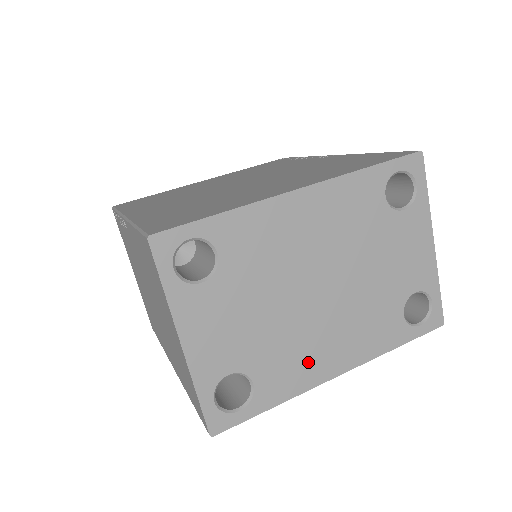
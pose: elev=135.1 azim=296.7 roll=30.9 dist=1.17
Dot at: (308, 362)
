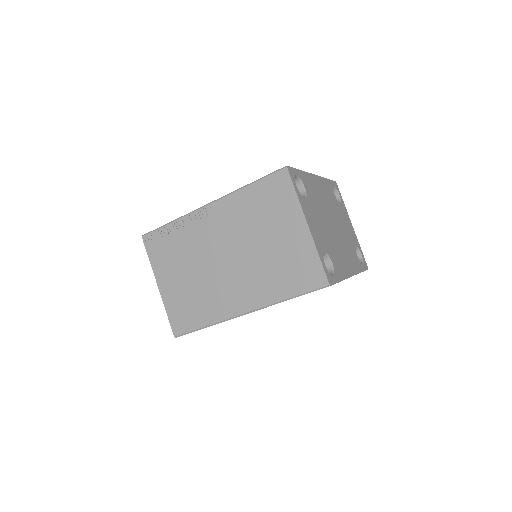
Dot at: (342, 262)
